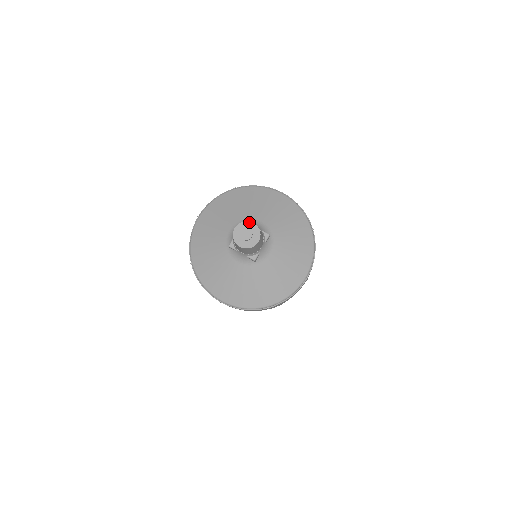
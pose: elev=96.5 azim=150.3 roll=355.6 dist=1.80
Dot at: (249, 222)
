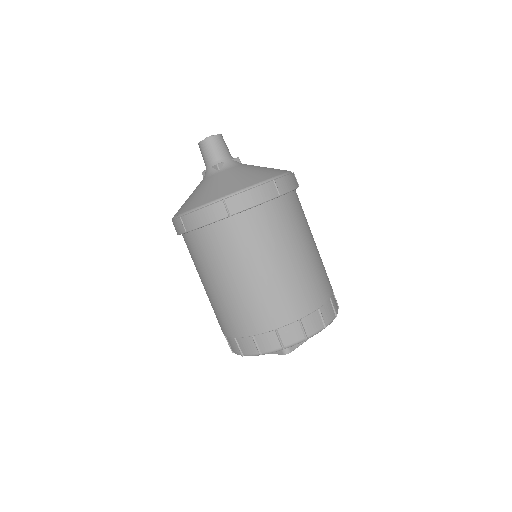
Dot at: occluded
